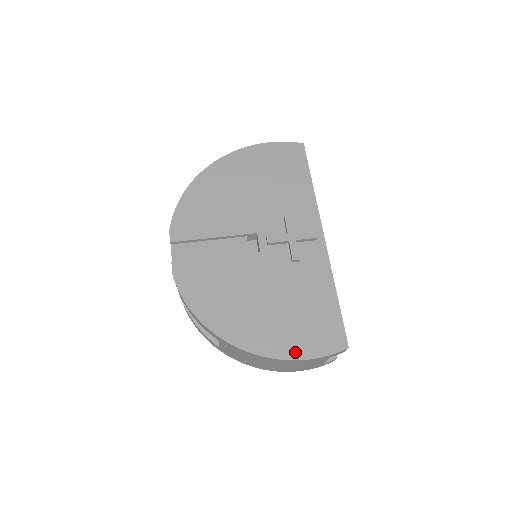
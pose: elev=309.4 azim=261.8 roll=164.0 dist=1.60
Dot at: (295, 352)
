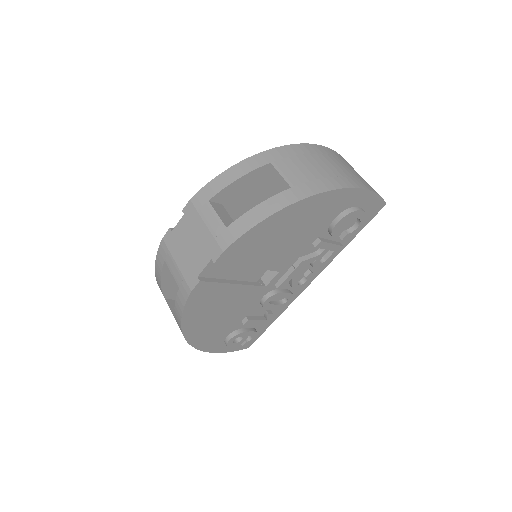
Dot at: occluded
